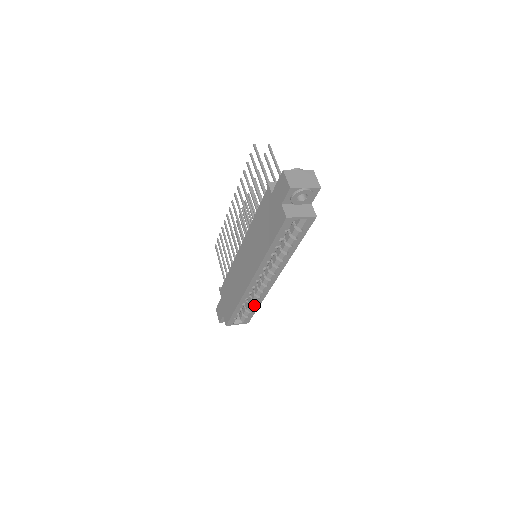
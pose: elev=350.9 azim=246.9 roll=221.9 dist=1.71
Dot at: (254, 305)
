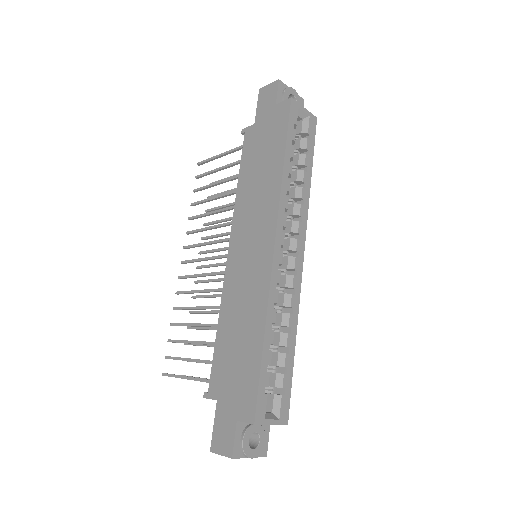
Dot at: (287, 342)
